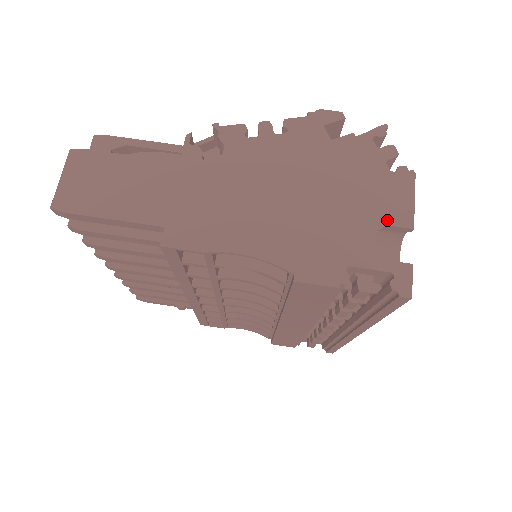
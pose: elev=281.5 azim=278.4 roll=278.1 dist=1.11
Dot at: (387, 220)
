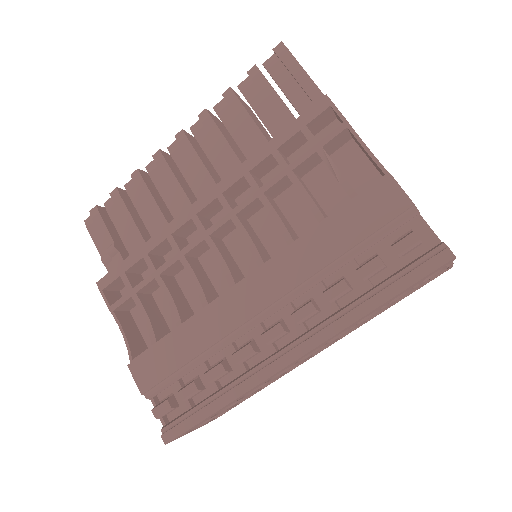
Dot at: occluded
